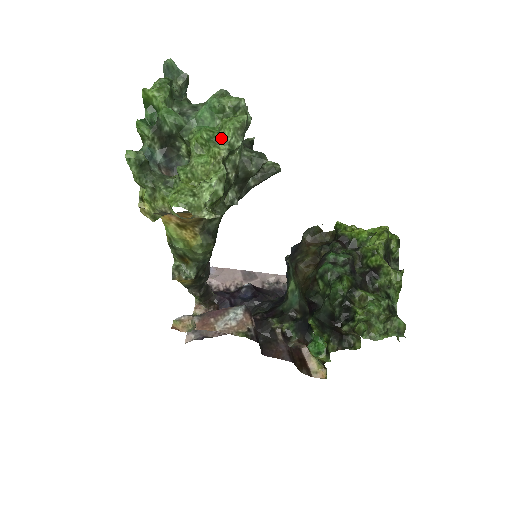
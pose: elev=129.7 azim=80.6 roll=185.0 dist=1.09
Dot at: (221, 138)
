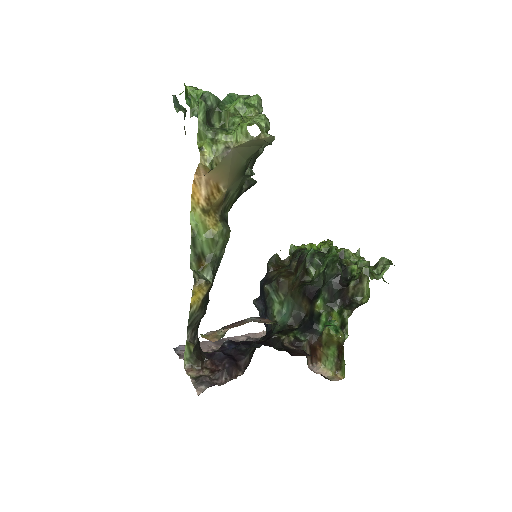
Dot at: (251, 104)
